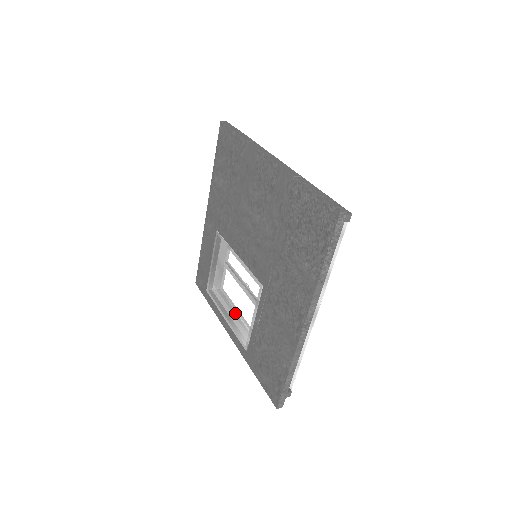
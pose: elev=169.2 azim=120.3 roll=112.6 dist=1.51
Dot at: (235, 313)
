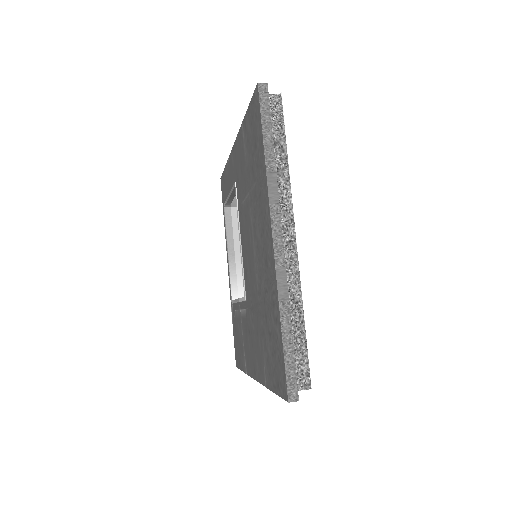
Dot at: occluded
